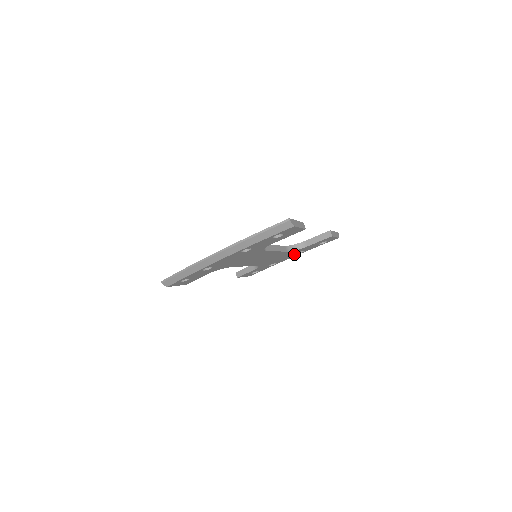
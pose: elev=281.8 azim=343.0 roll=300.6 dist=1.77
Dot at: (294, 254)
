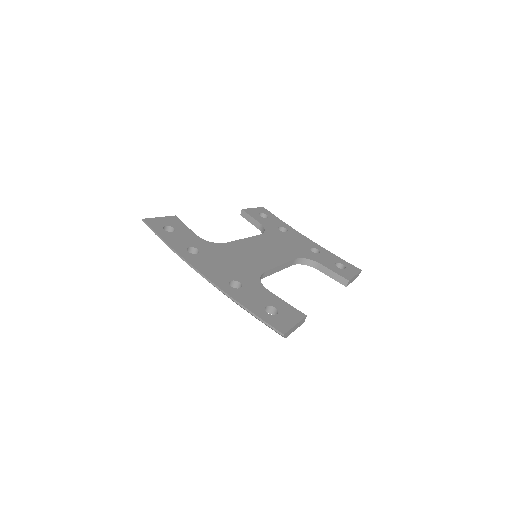
Dot at: occluded
